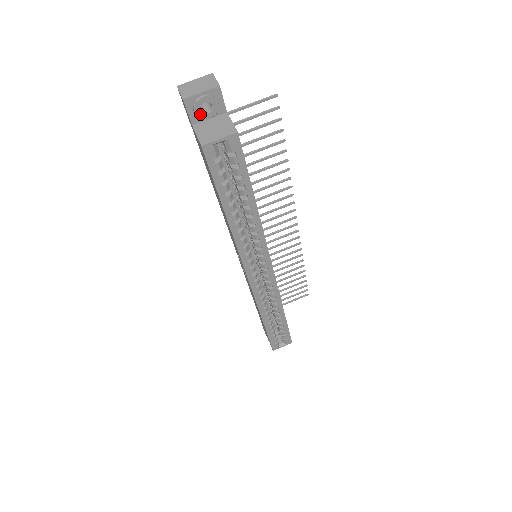
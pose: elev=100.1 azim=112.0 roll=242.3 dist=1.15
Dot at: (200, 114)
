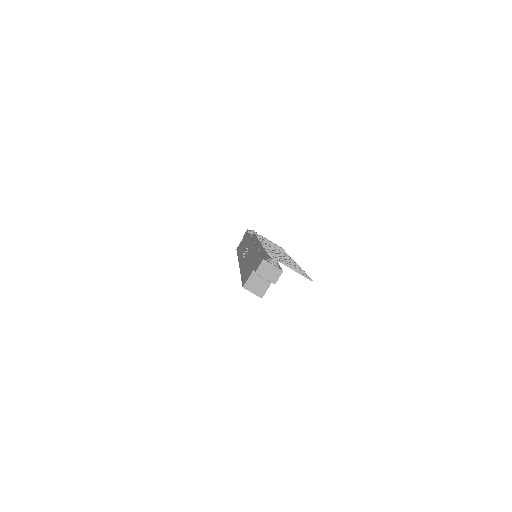
Dot at: occluded
